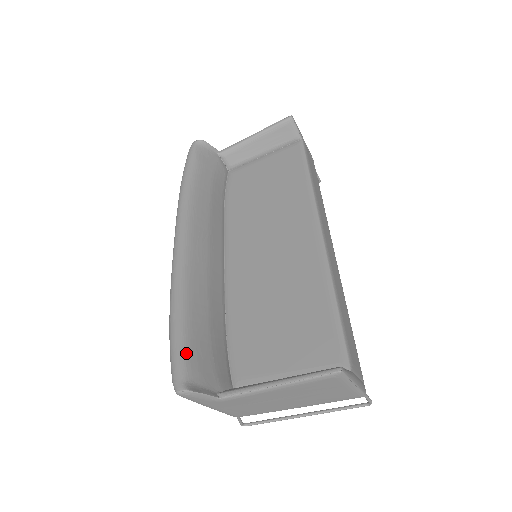
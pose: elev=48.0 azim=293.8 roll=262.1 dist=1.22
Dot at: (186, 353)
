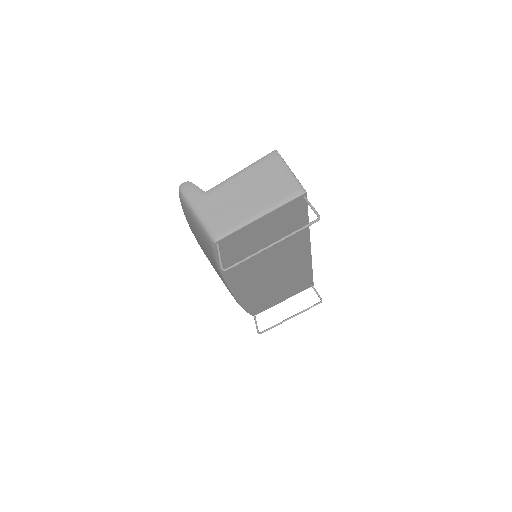
Dot at: occluded
